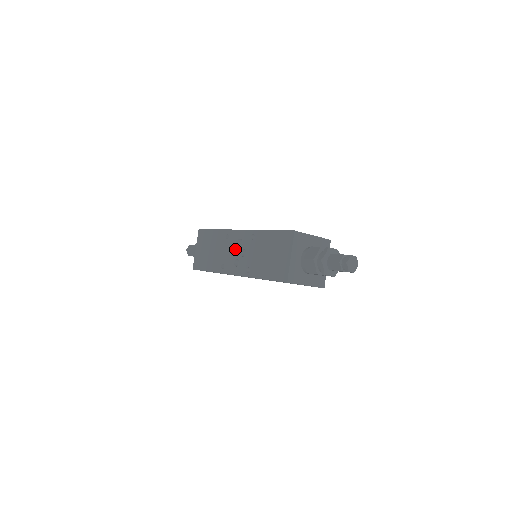
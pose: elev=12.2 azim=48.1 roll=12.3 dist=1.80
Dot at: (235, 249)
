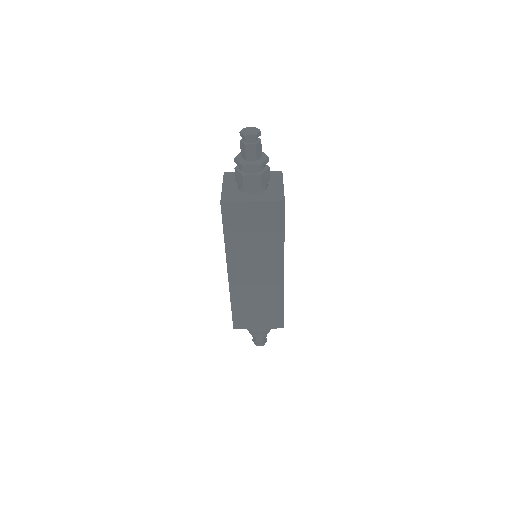
Dot at: occluded
